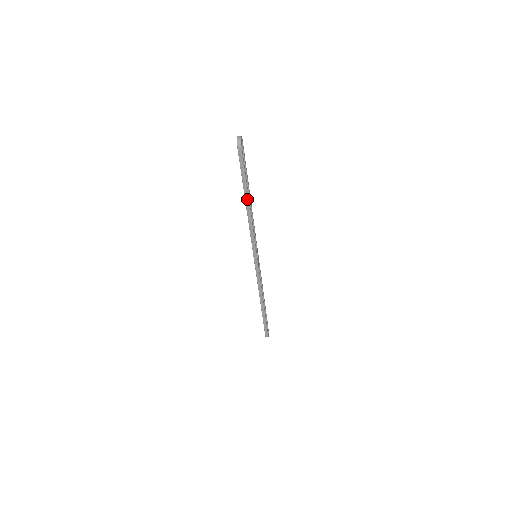
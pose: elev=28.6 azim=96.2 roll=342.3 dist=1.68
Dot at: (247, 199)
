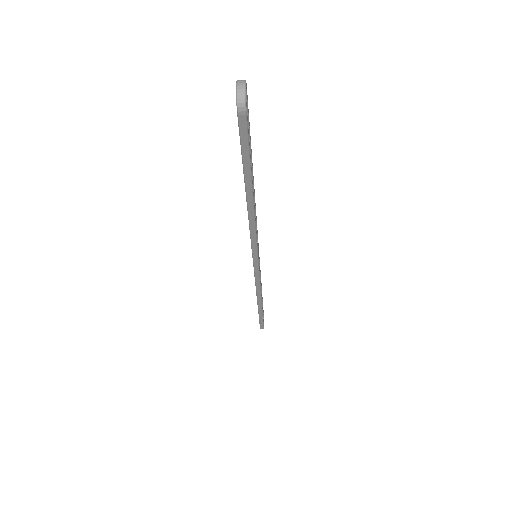
Dot at: (250, 194)
